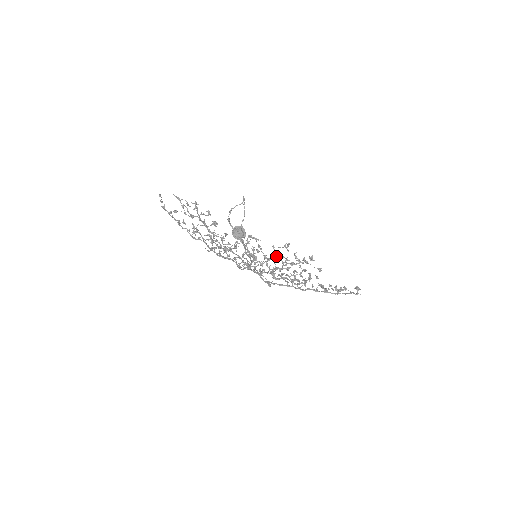
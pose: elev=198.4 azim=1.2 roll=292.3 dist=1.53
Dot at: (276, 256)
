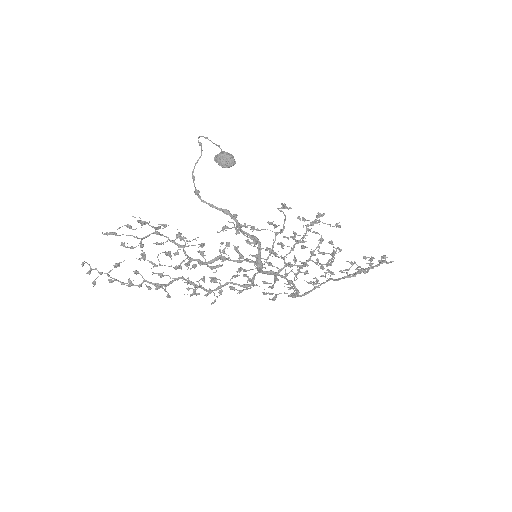
Dot at: (280, 233)
